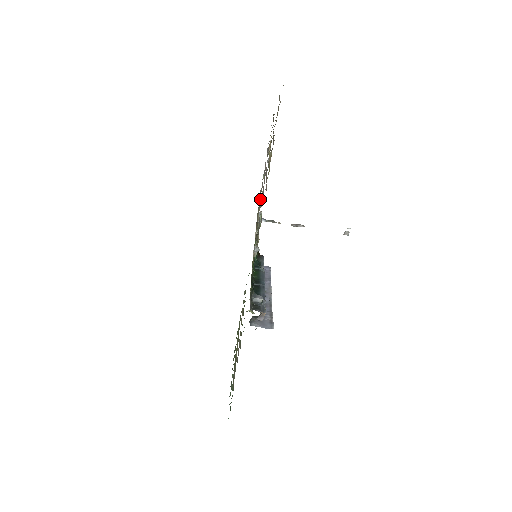
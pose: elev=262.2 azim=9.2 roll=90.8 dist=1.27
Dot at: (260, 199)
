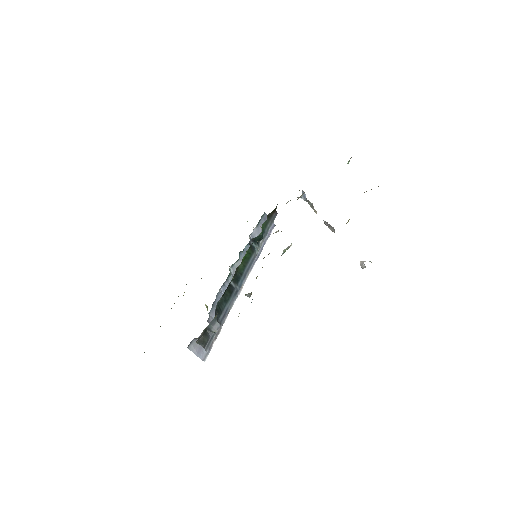
Dot at: occluded
